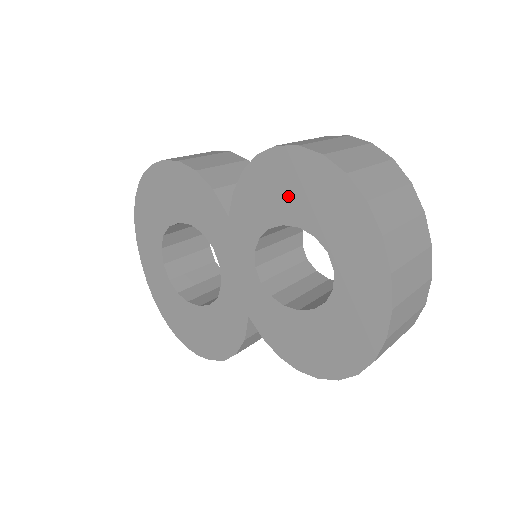
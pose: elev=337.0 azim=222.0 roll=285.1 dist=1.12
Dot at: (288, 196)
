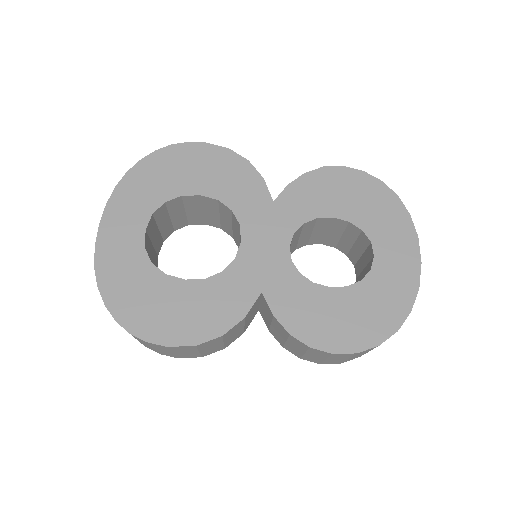
Dot at: (345, 199)
